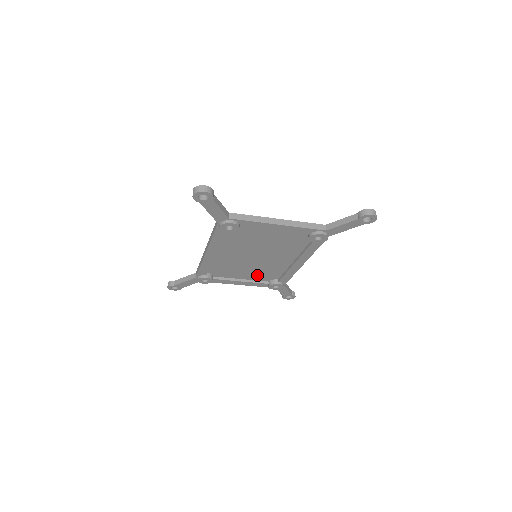
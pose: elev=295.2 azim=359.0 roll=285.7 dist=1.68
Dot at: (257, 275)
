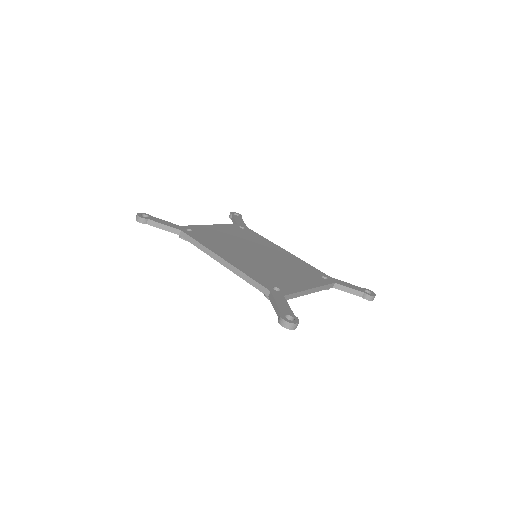
Dot at: occluded
